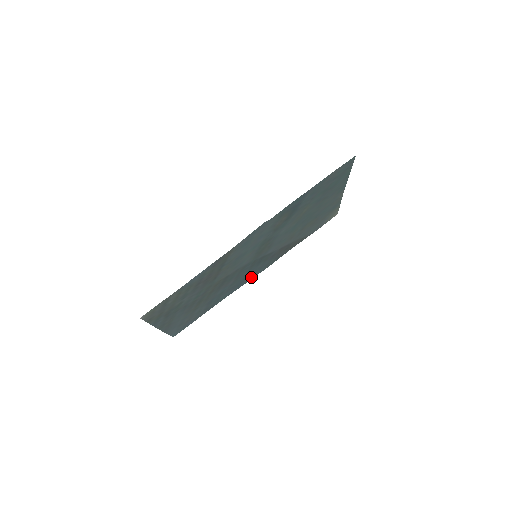
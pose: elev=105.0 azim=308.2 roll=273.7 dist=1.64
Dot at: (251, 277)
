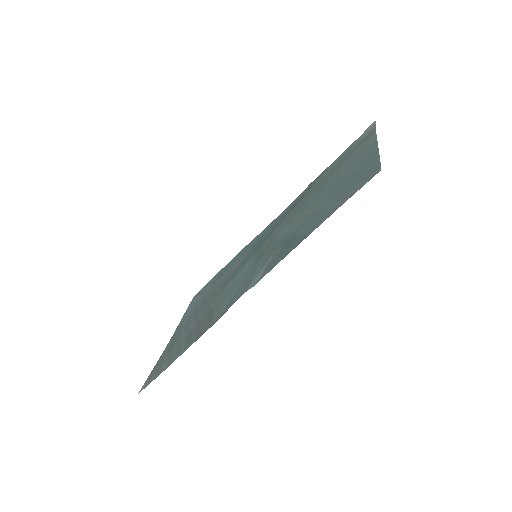
Dot at: (262, 232)
